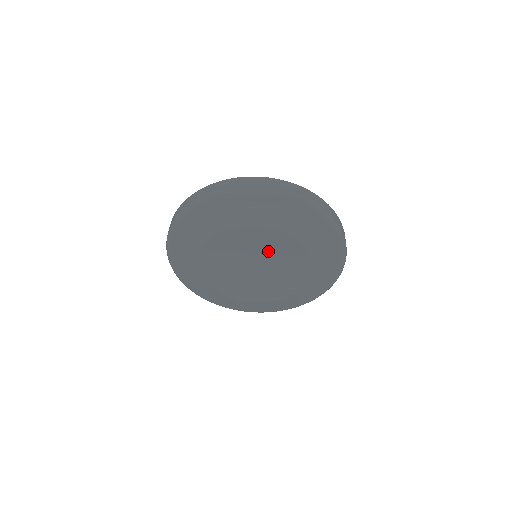
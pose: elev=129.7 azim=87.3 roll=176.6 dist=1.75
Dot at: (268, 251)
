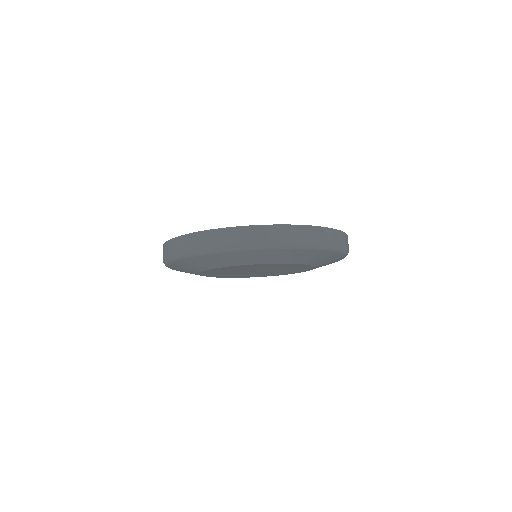
Dot at: (271, 268)
